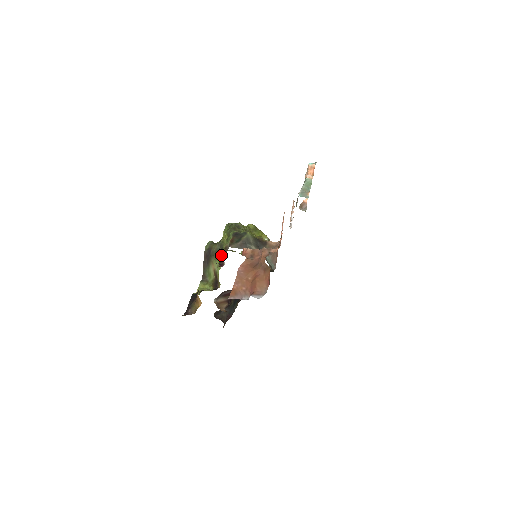
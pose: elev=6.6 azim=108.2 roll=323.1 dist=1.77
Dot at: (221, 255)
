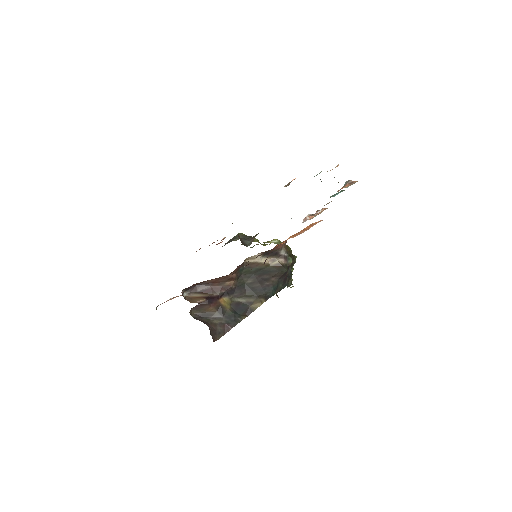
Dot at: occluded
